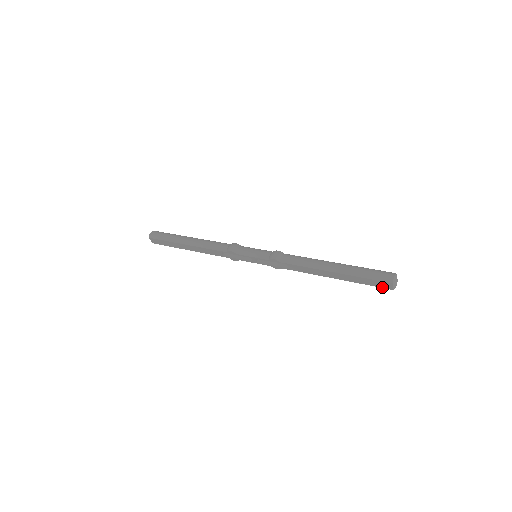
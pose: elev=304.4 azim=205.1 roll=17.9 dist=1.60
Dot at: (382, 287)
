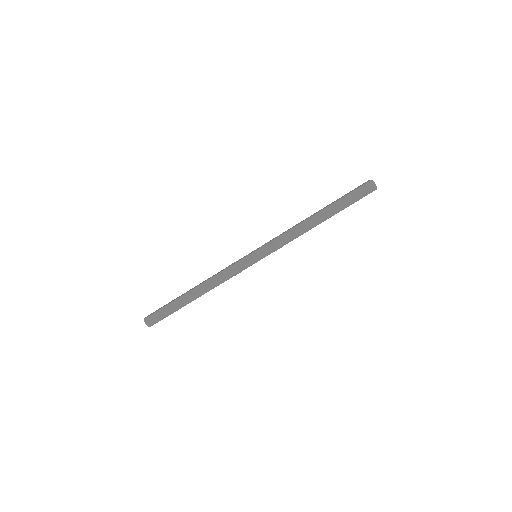
Dot at: occluded
